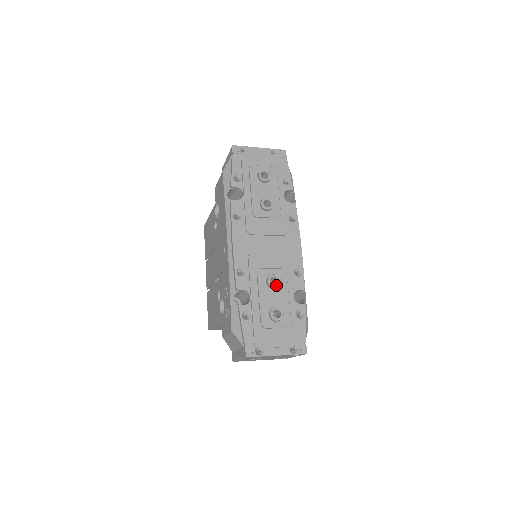
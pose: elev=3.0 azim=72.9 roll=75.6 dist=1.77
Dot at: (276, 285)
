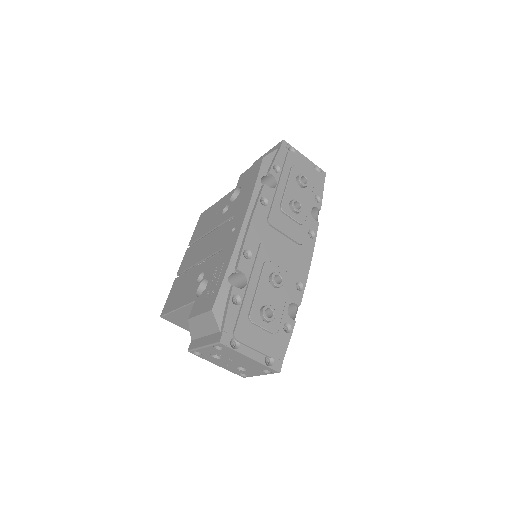
Dot at: (279, 284)
